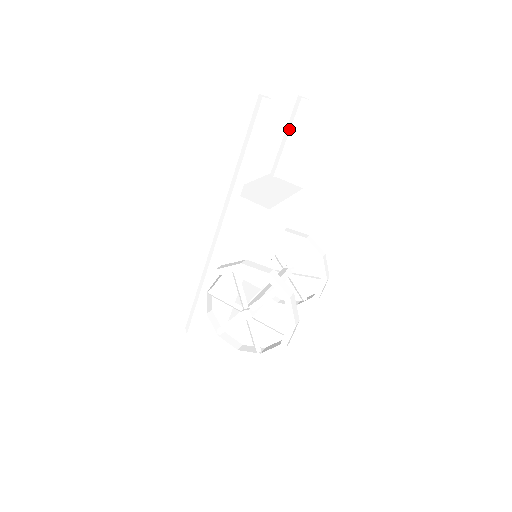
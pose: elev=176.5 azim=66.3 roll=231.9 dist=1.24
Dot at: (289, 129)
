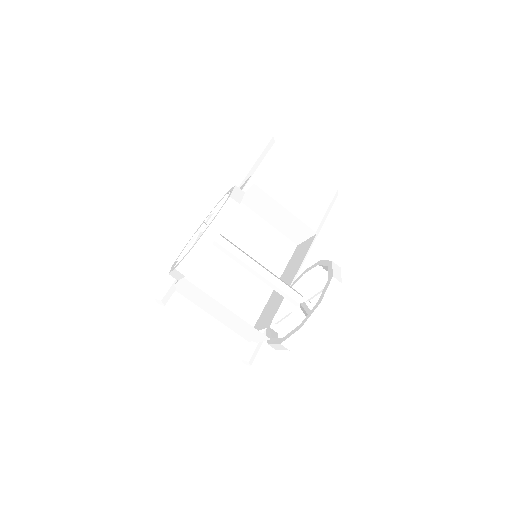
Dot at: (321, 208)
